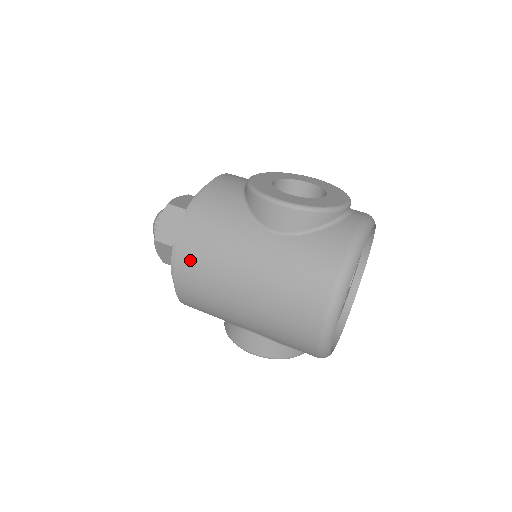
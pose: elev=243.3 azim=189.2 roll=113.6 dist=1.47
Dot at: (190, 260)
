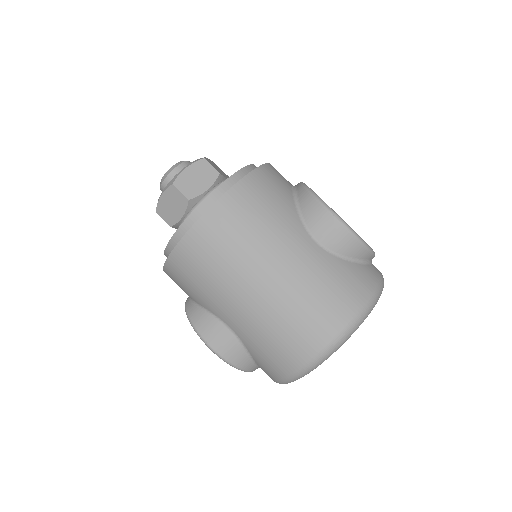
Dot at: (221, 223)
